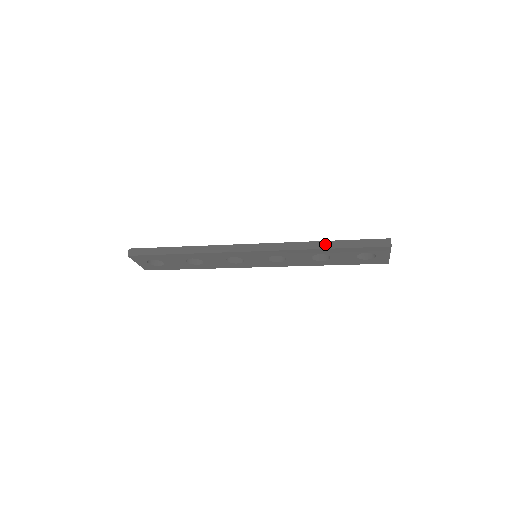
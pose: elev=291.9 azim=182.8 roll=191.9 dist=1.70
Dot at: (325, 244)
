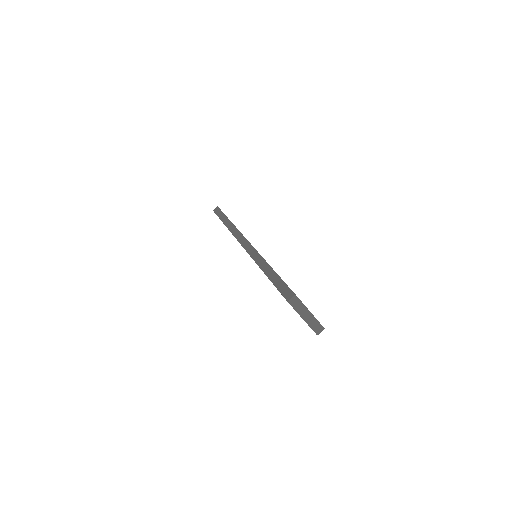
Dot at: (266, 267)
